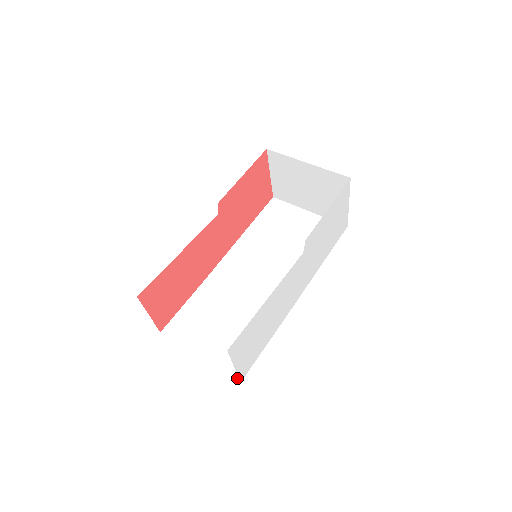
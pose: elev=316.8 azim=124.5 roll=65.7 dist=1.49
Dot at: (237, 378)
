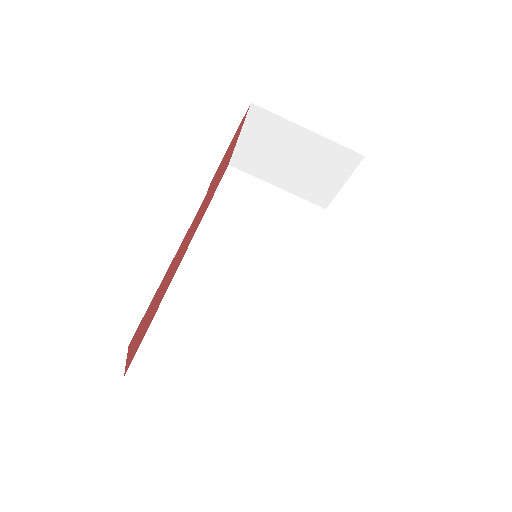
Dot at: (256, 429)
